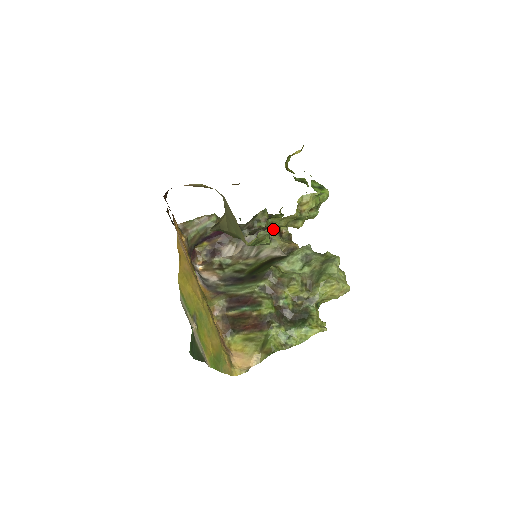
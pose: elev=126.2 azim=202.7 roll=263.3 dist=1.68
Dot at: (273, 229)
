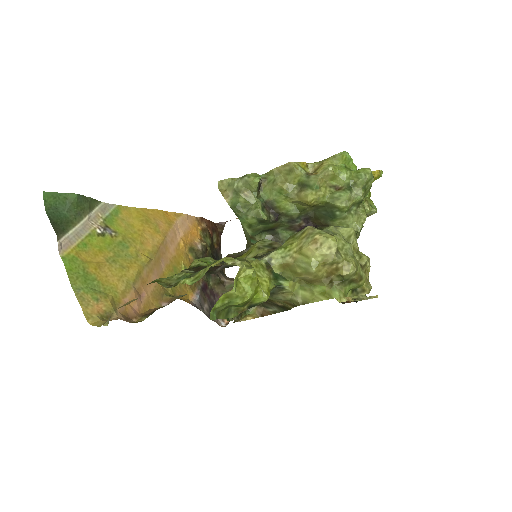
Dot at: (257, 177)
